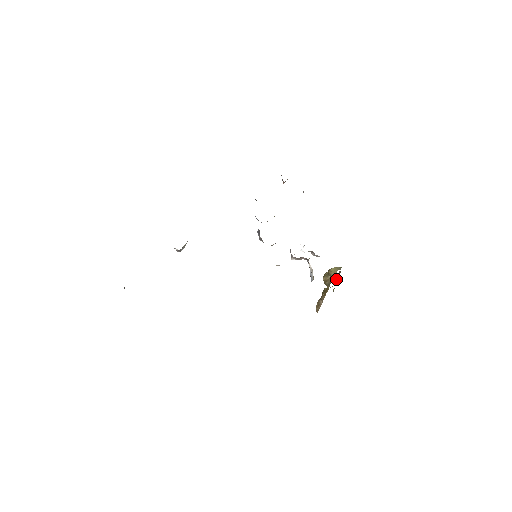
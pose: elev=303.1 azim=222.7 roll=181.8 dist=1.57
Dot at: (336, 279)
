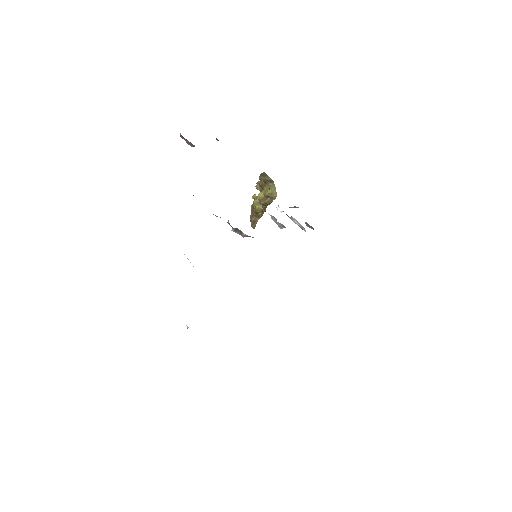
Dot at: occluded
